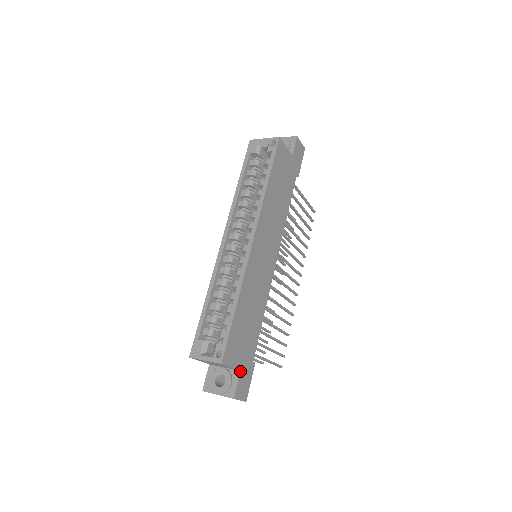
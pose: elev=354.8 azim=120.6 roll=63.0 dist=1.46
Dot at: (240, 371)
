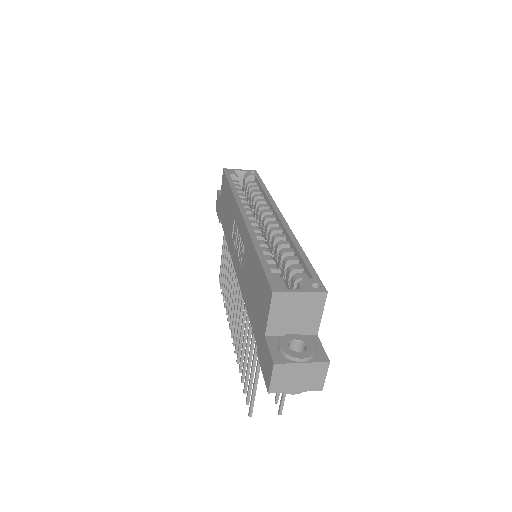
Dot at: (317, 335)
